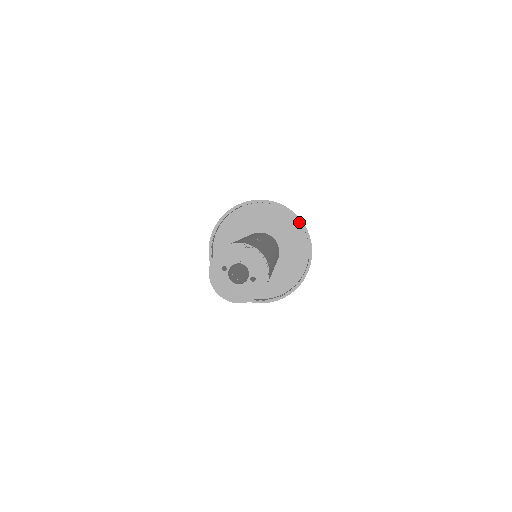
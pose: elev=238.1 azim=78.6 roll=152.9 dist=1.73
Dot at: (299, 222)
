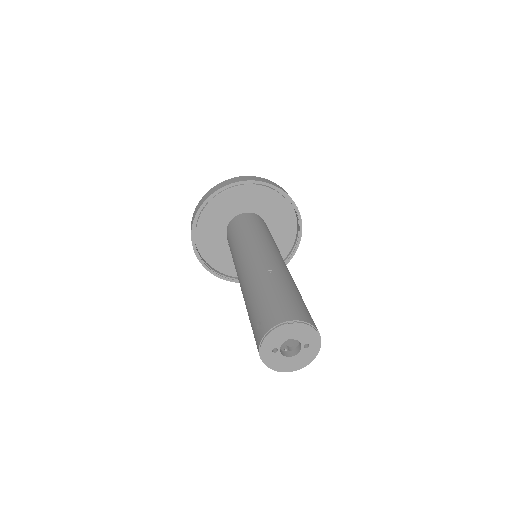
Dot at: occluded
